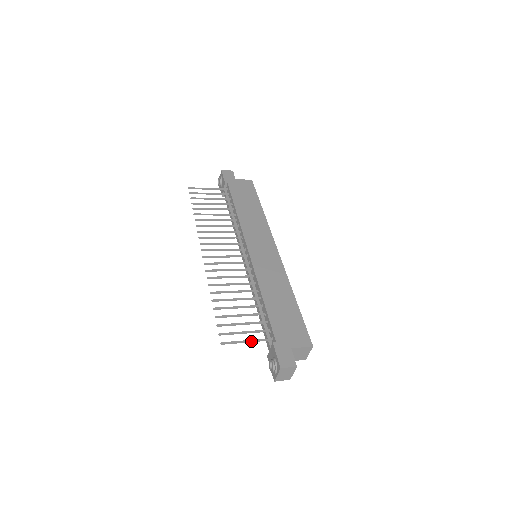
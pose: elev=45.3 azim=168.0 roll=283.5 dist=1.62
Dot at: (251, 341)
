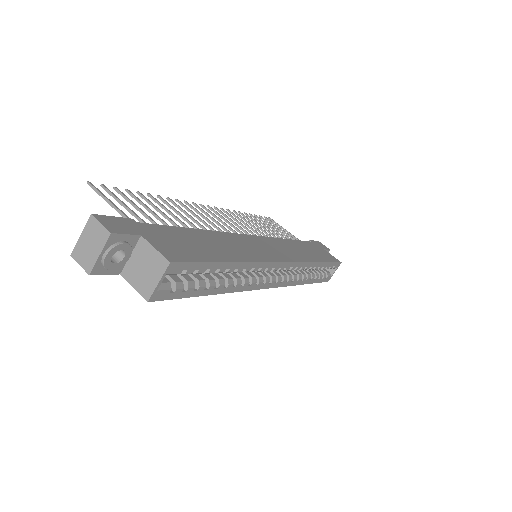
Dot at: (117, 208)
